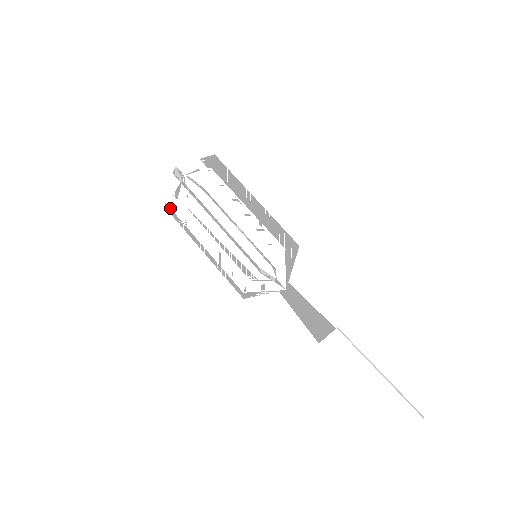
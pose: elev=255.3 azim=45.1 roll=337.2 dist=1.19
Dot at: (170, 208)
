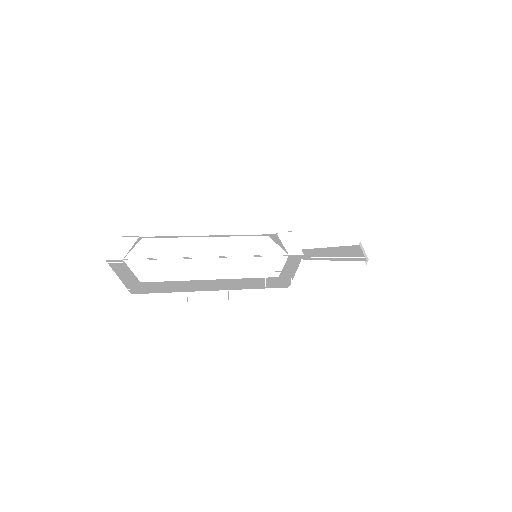
Dot at: (139, 290)
